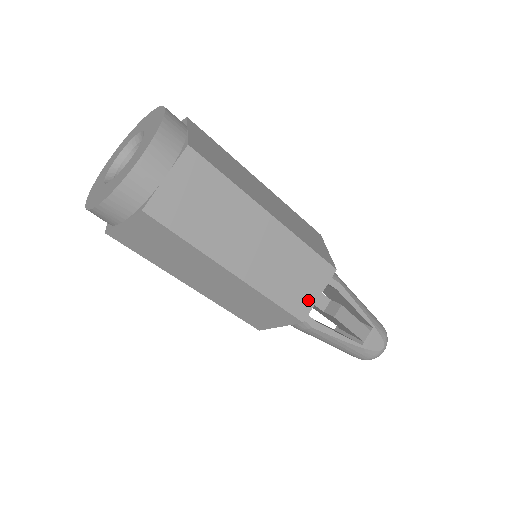
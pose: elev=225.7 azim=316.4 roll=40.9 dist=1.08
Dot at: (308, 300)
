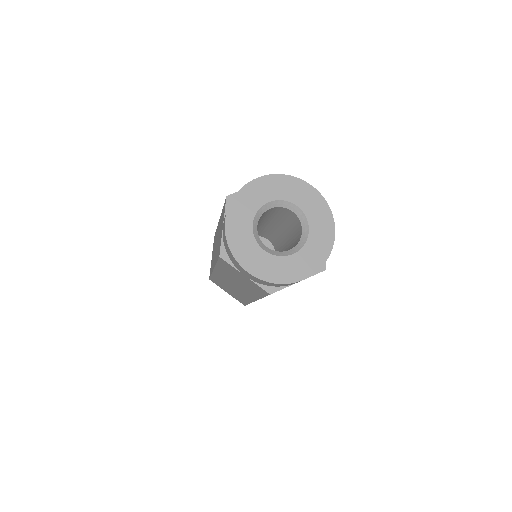
Dot at: occluded
